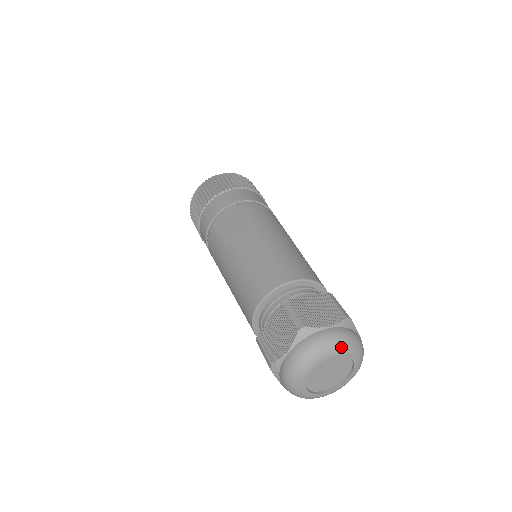
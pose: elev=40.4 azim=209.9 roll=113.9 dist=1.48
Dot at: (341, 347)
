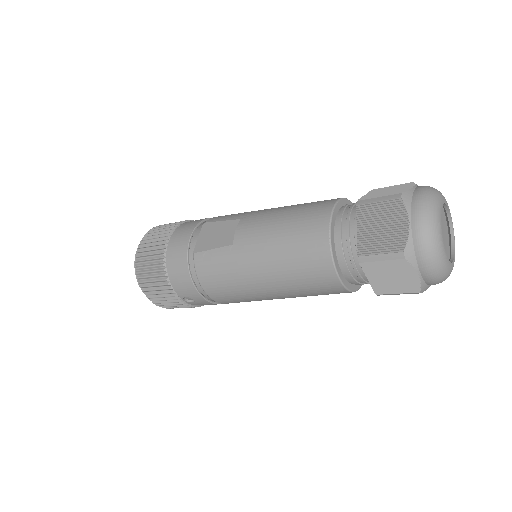
Dot at: (439, 193)
